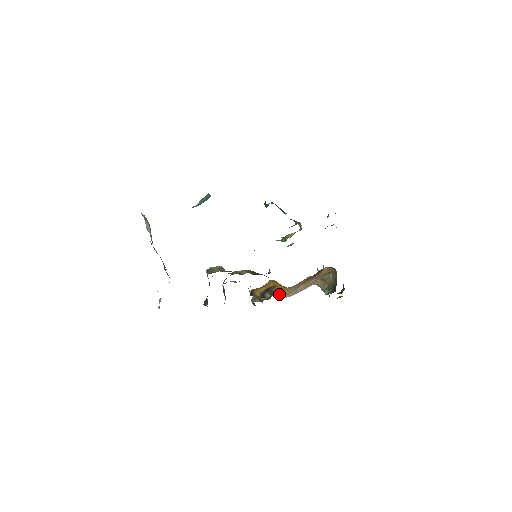
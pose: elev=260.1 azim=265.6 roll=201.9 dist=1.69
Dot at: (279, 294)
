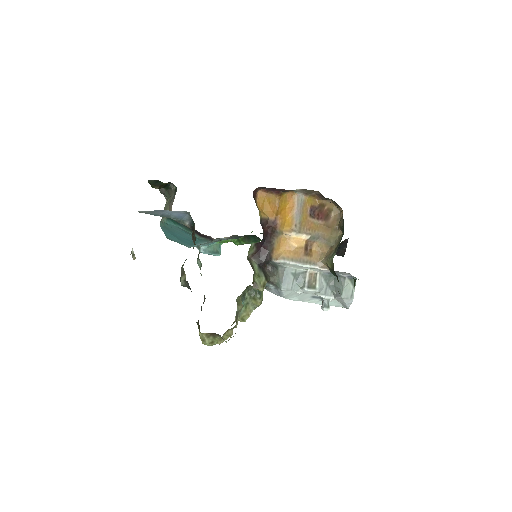
Dot at: (278, 255)
